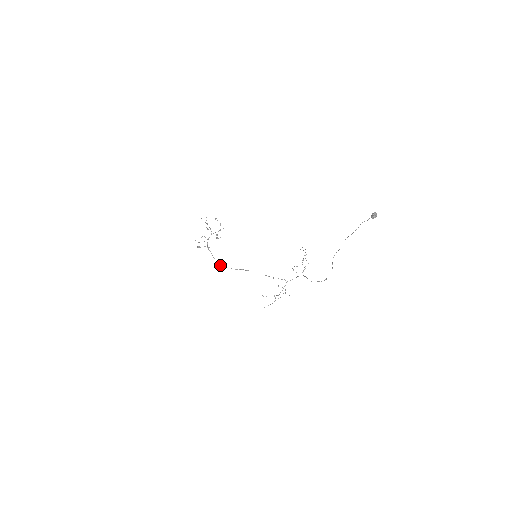
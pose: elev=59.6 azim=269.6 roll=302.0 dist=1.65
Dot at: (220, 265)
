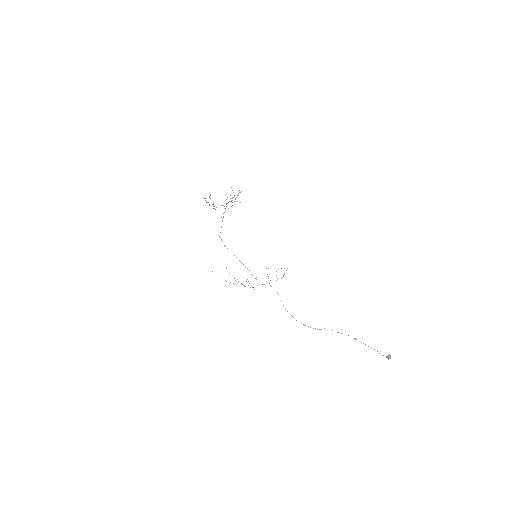
Dot at: (221, 240)
